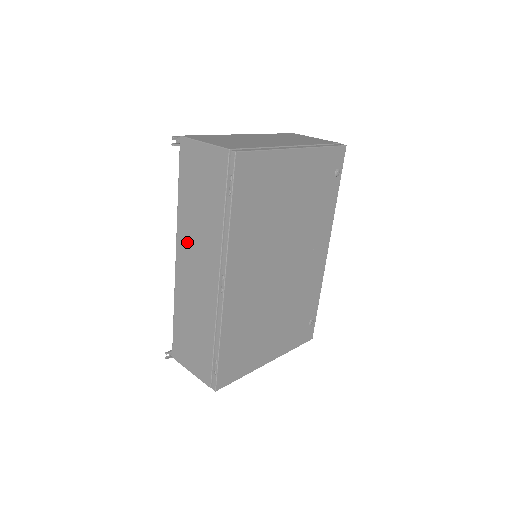
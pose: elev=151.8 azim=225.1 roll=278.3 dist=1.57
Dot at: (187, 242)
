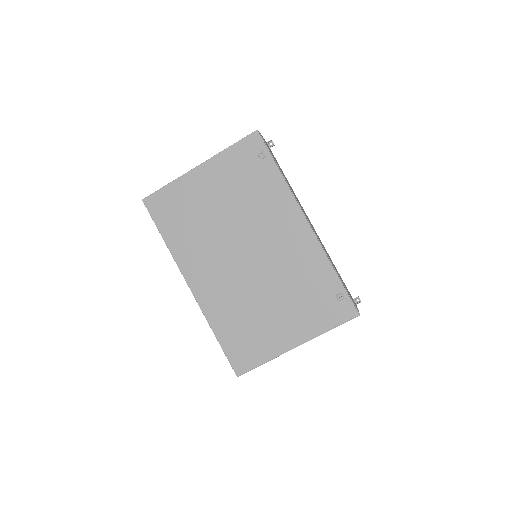
Dot at: occluded
